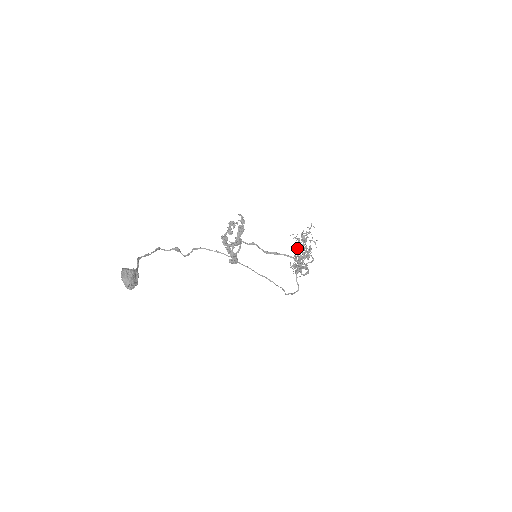
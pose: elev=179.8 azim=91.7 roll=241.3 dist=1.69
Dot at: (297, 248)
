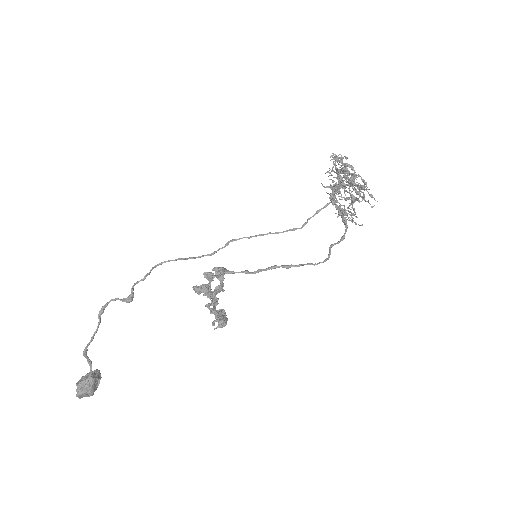
Dot at: (337, 190)
